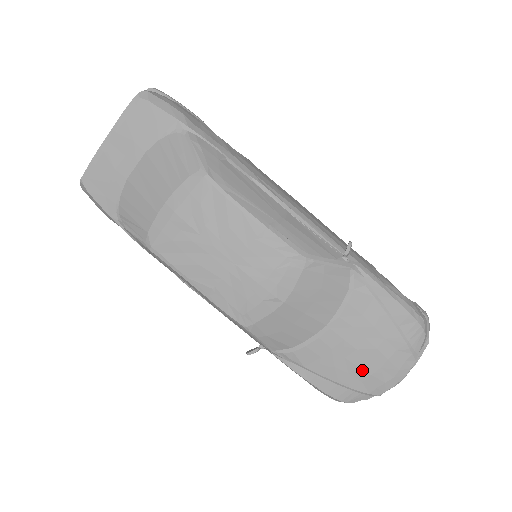
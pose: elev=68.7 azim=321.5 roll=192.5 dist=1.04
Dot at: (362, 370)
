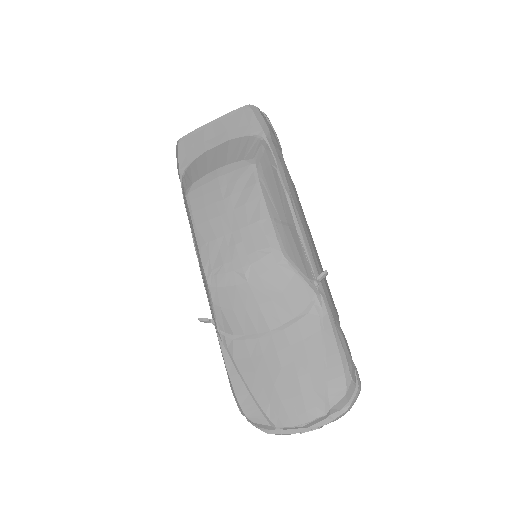
Dot at: (276, 390)
